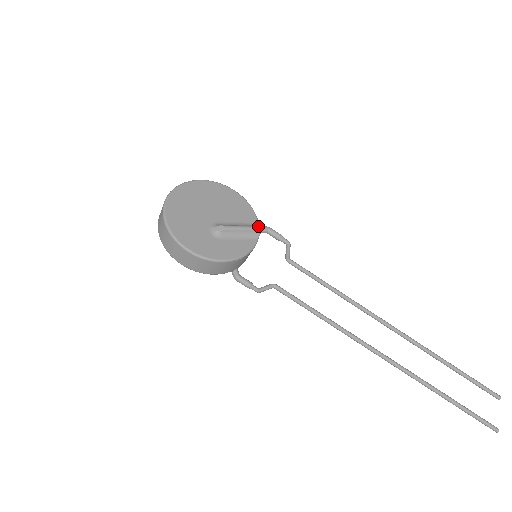
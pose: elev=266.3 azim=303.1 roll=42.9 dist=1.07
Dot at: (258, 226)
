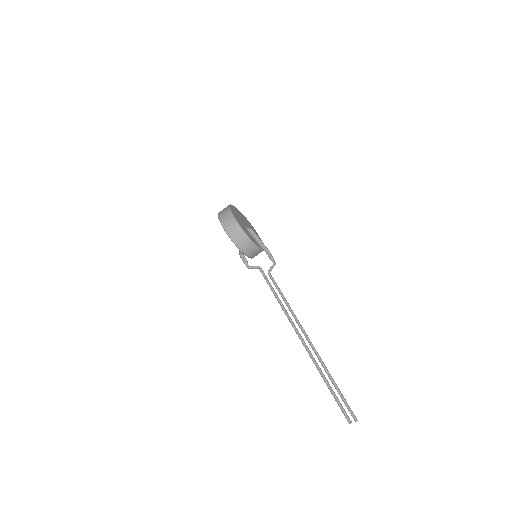
Dot at: (265, 246)
